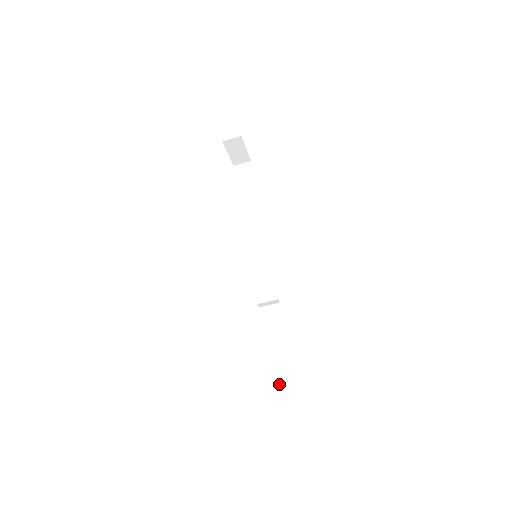
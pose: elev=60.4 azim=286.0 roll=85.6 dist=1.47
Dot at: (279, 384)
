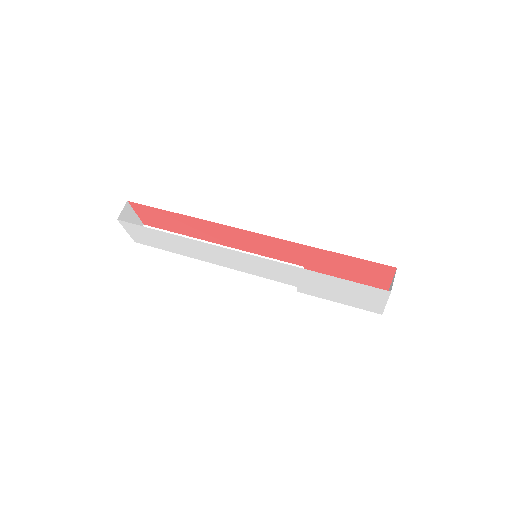
Dot at: occluded
